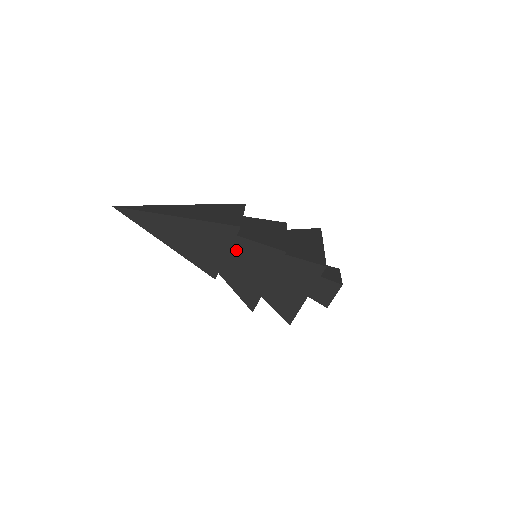
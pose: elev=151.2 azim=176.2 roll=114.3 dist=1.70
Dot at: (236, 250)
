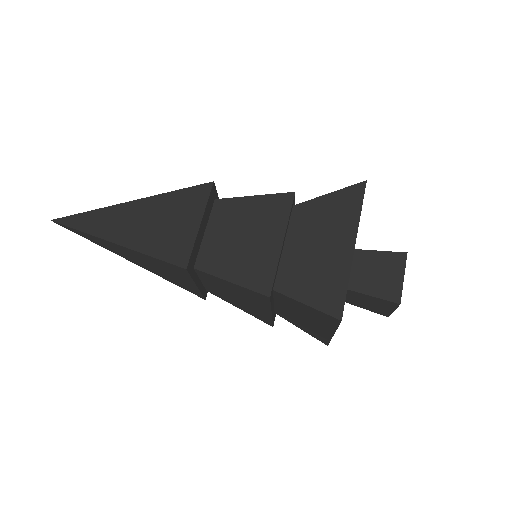
Dot at: (207, 280)
